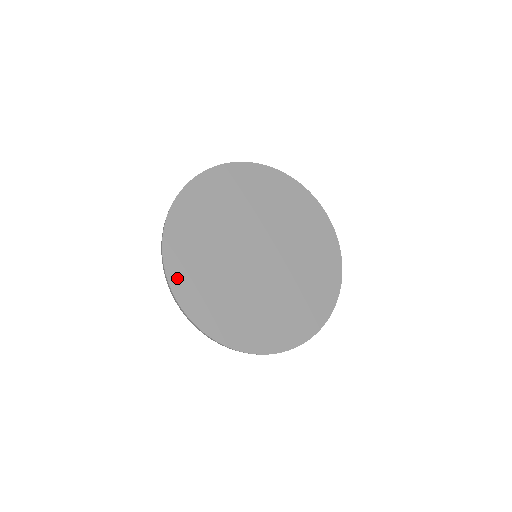
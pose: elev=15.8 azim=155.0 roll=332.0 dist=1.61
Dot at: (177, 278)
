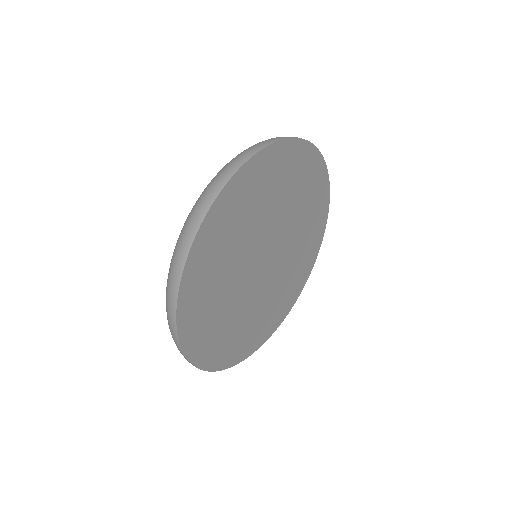
Dot at: (188, 288)
